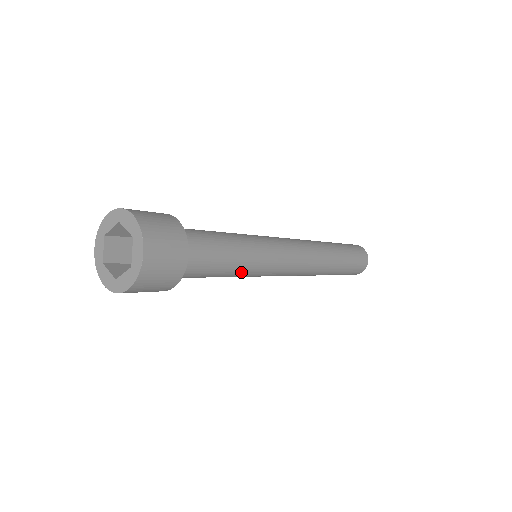
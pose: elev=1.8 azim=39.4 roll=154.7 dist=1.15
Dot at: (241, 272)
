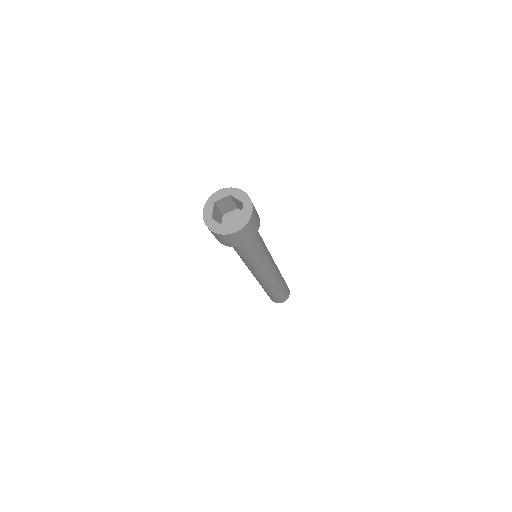
Dot at: (264, 245)
